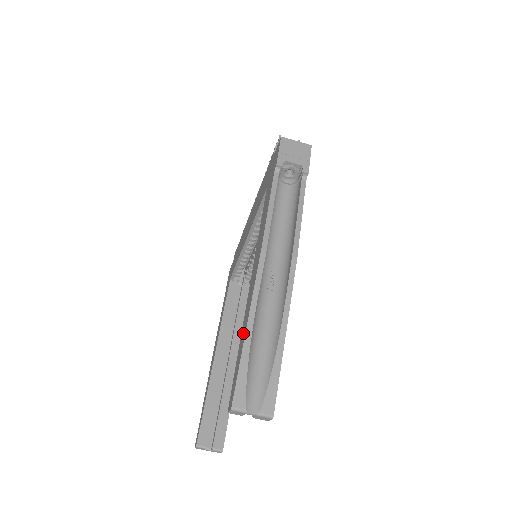
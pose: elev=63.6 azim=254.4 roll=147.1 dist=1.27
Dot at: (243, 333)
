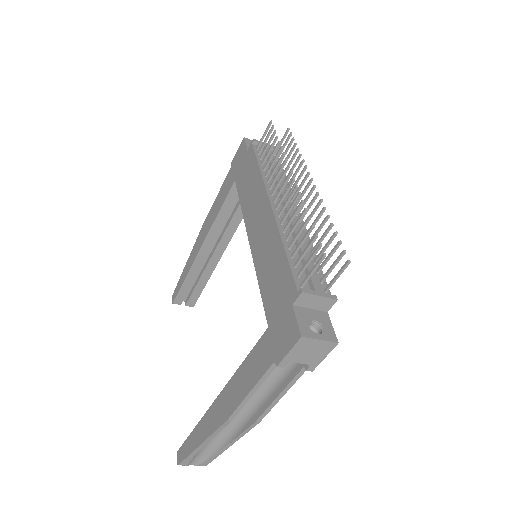
Dot at: (197, 437)
